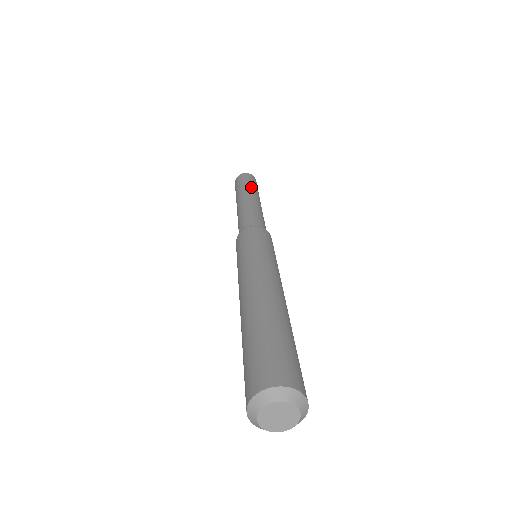
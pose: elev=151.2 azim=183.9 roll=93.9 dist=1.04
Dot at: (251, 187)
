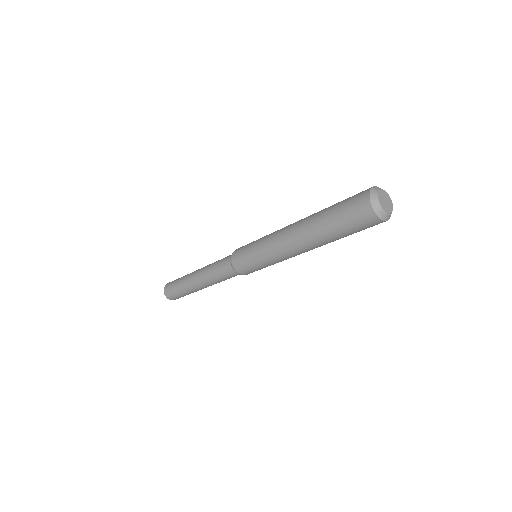
Dot at: occluded
